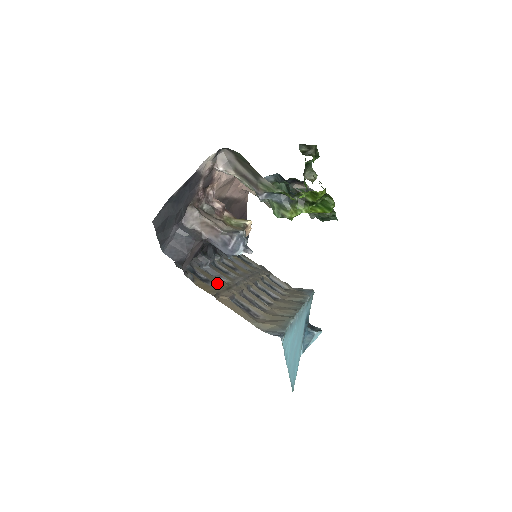
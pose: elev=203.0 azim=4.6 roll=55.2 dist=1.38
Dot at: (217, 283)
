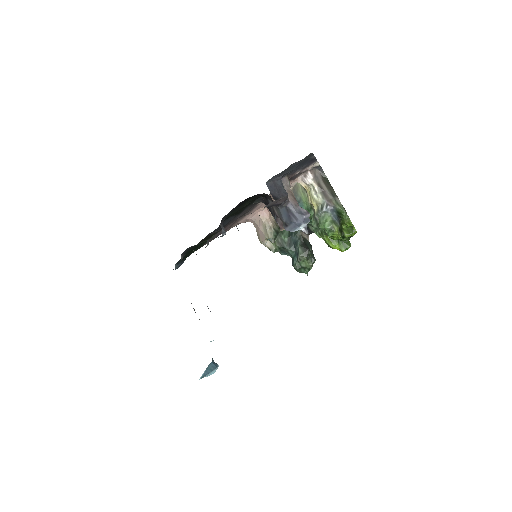
Dot at: occluded
